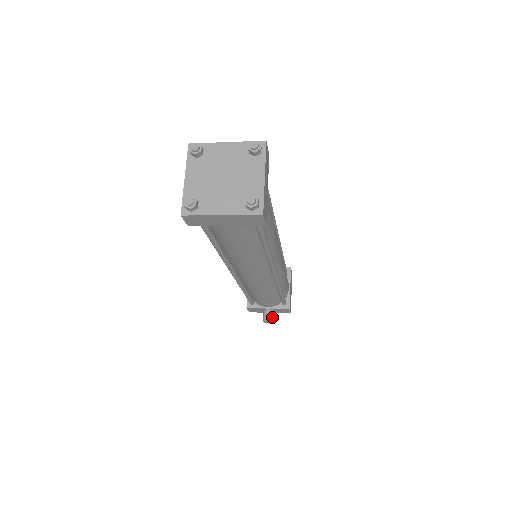
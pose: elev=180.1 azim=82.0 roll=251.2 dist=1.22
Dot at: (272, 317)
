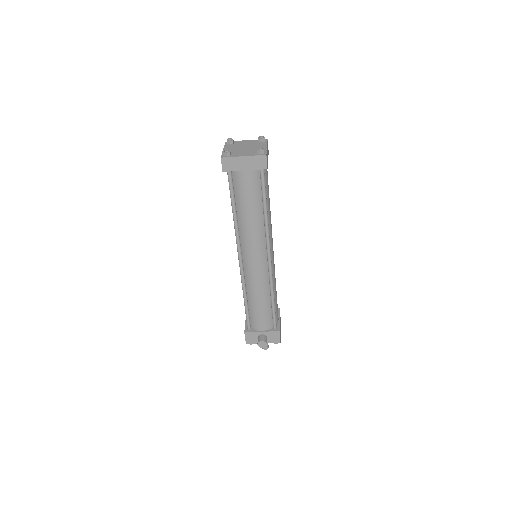
Dot at: (265, 339)
